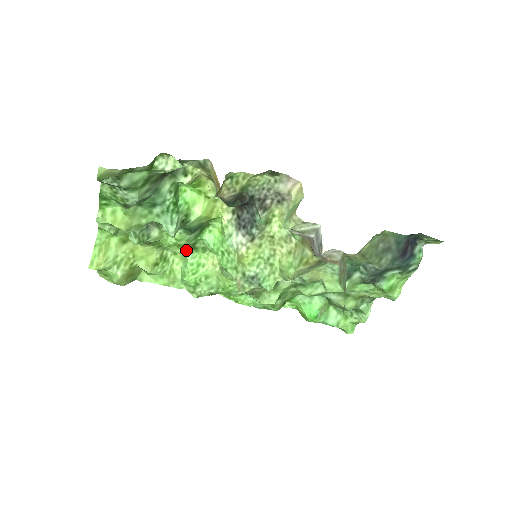
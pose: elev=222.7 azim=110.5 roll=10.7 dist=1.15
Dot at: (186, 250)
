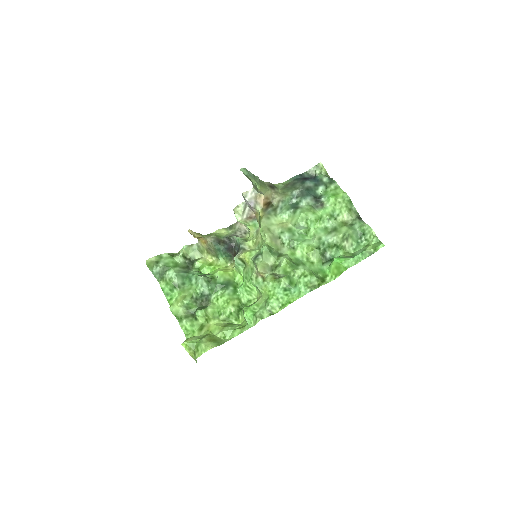
Dot at: (239, 309)
